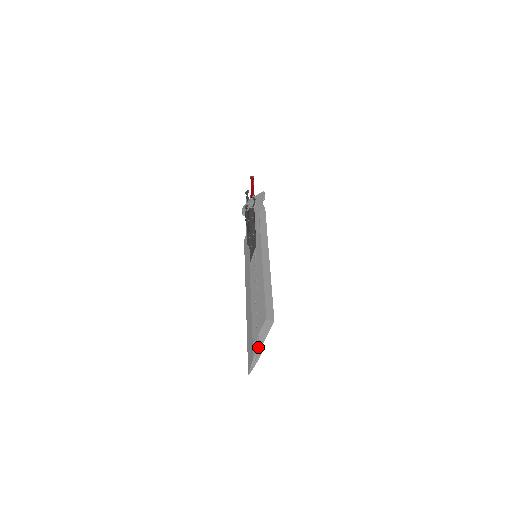
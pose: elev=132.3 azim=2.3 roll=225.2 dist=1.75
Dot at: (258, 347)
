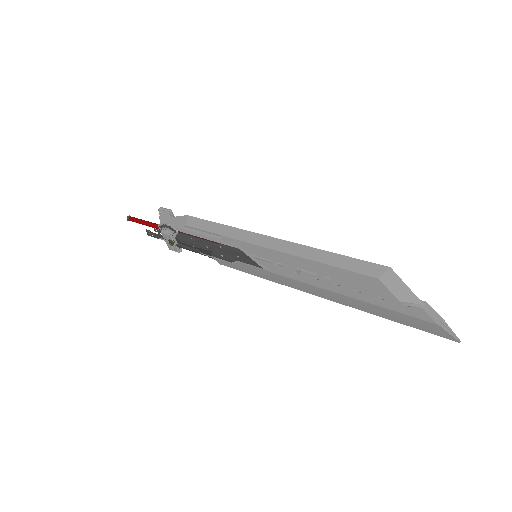
Dot at: (423, 310)
